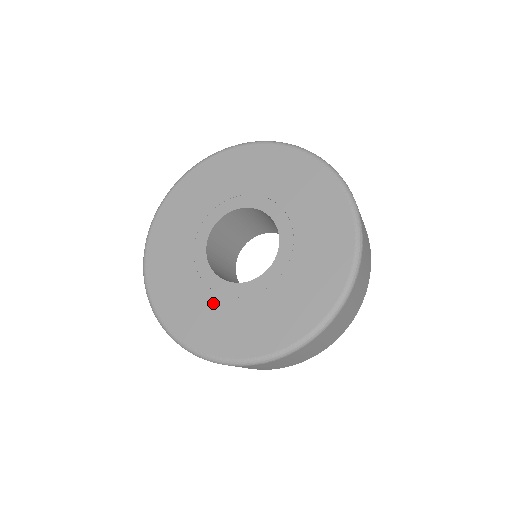
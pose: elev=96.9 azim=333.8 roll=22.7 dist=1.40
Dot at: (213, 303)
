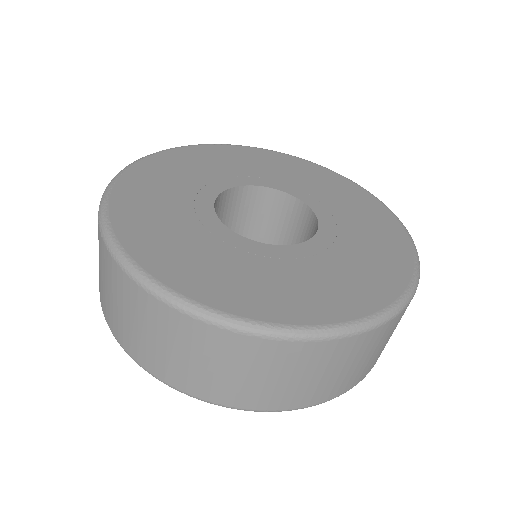
Dot at: (275, 268)
